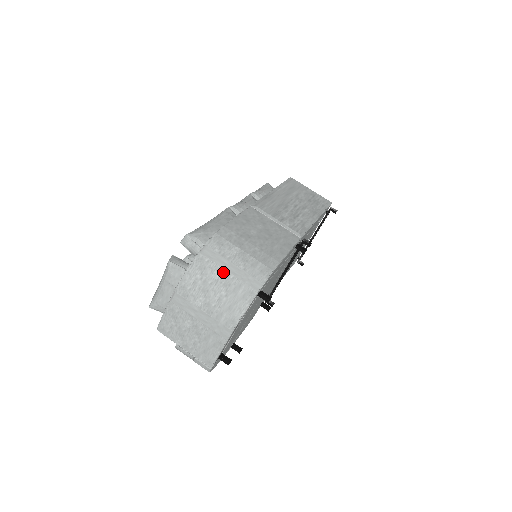
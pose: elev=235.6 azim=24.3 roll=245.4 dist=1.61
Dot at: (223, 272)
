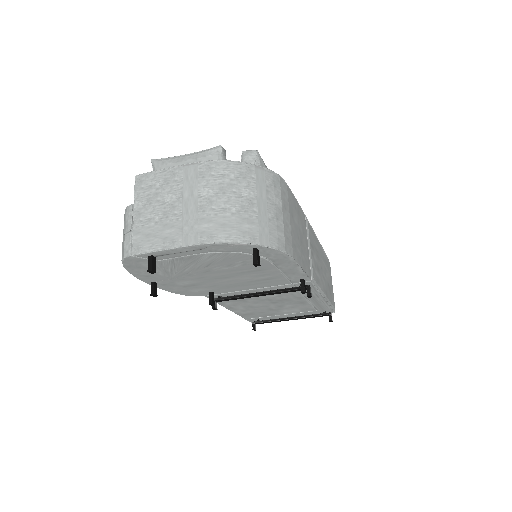
Dot at: (253, 198)
